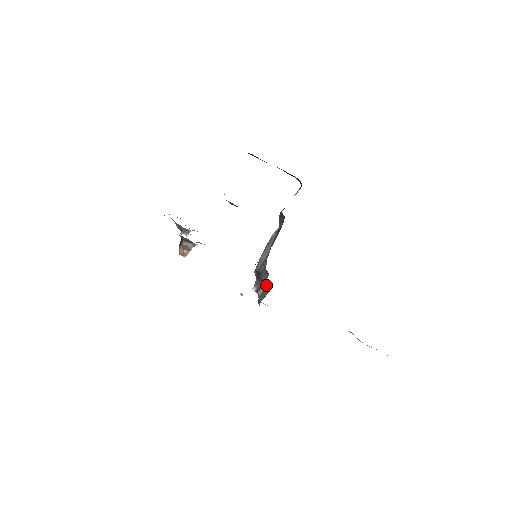
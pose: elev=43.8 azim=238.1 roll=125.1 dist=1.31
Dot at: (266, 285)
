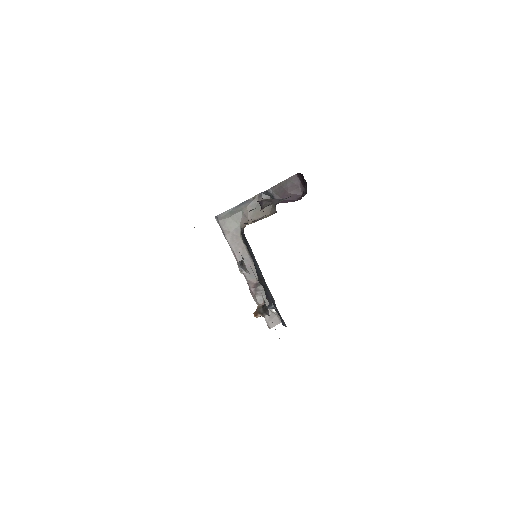
Dot at: occluded
